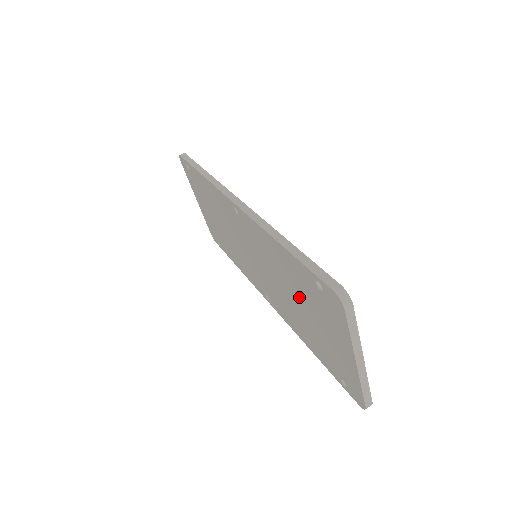
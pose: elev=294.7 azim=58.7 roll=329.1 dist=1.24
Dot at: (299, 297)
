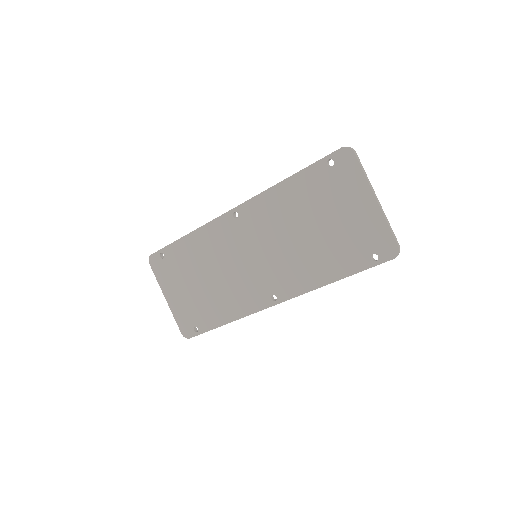
Dot at: (313, 215)
